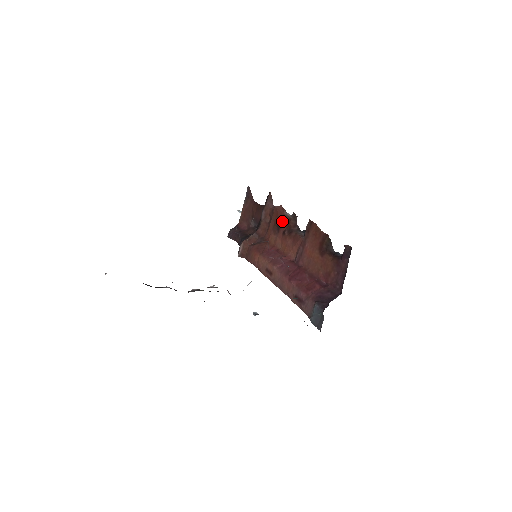
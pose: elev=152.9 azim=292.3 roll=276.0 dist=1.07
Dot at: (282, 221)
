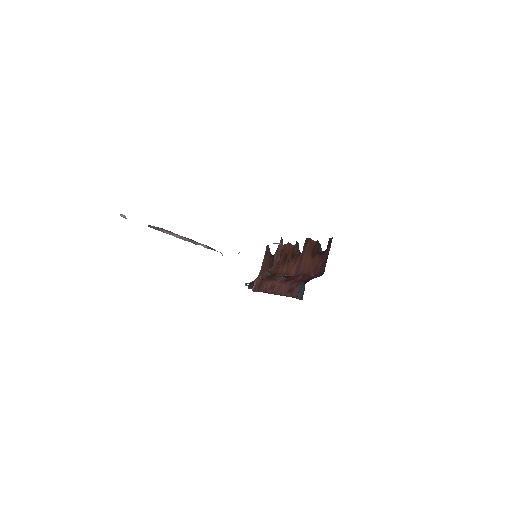
Dot at: (288, 253)
